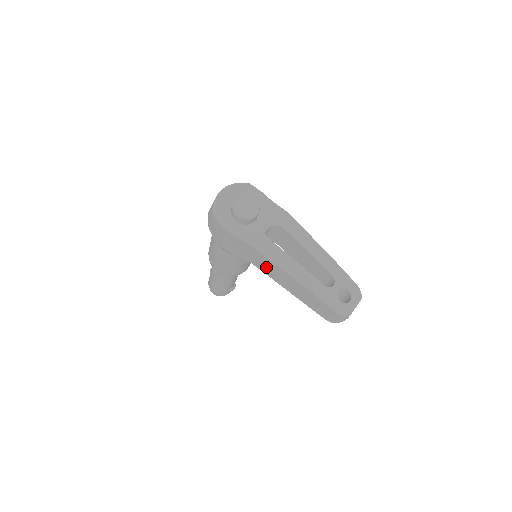
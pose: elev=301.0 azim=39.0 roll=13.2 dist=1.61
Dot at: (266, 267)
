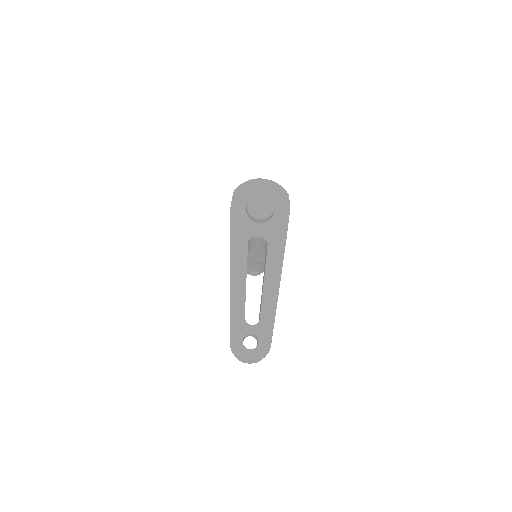
Dot at: occluded
